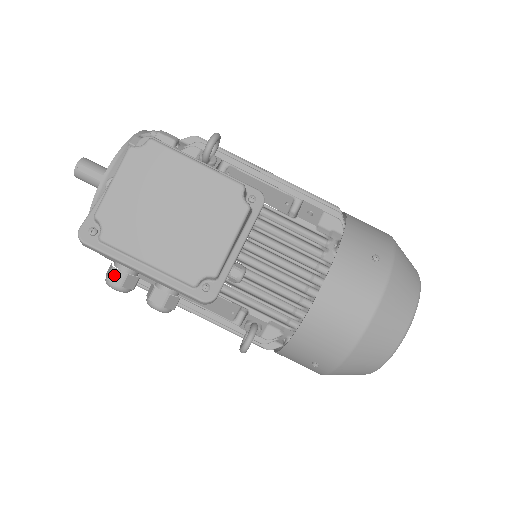
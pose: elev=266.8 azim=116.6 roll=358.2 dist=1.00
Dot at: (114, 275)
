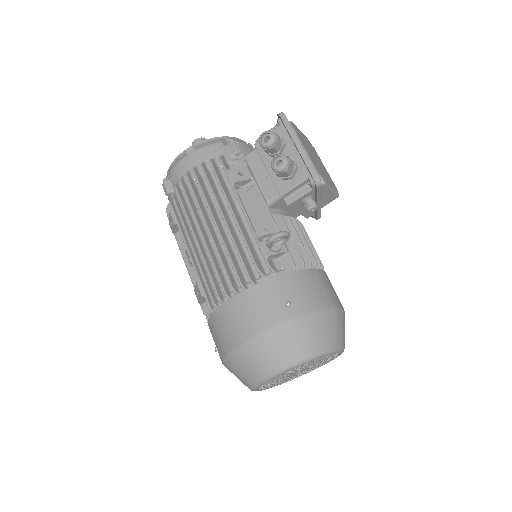
Dot at: (276, 134)
